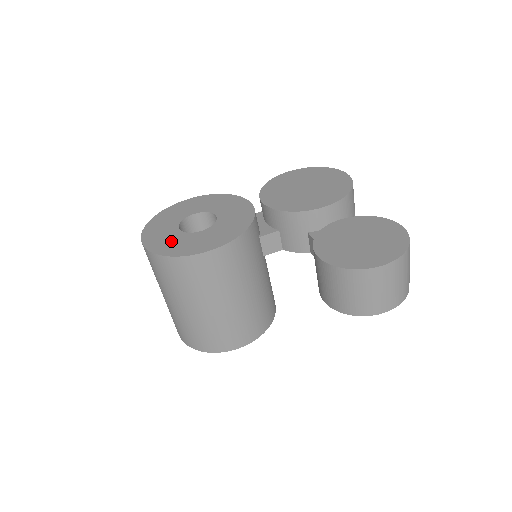
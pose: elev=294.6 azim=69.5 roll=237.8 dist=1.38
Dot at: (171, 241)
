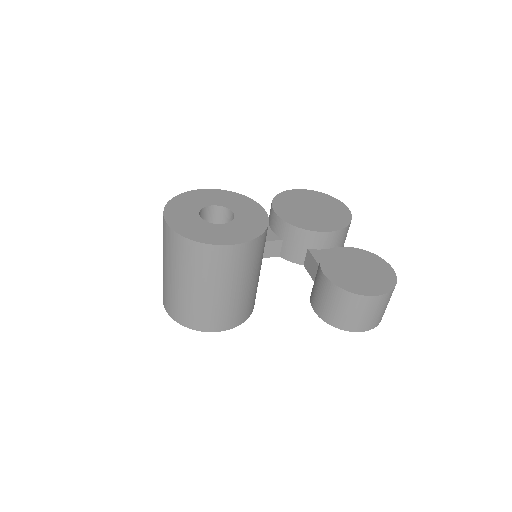
Dot at: (193, 226)
